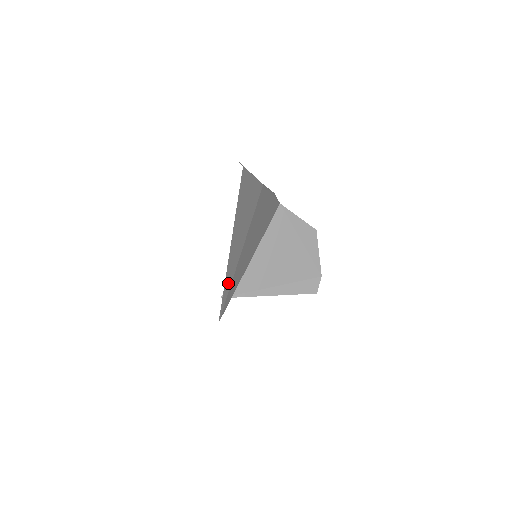
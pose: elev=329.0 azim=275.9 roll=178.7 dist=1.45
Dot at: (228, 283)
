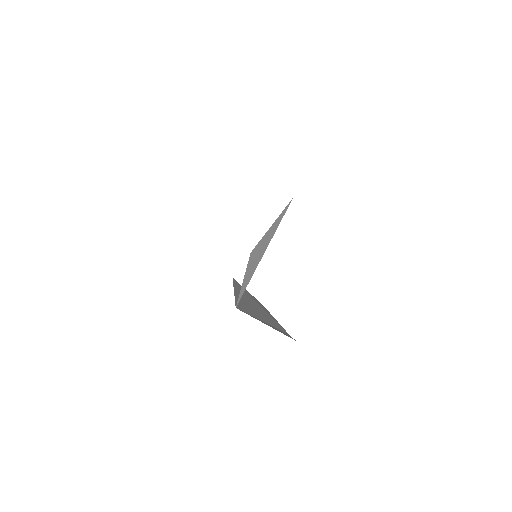
Dot at: occluded
